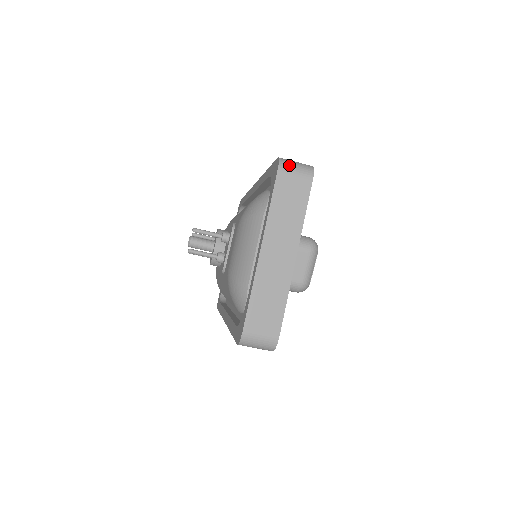
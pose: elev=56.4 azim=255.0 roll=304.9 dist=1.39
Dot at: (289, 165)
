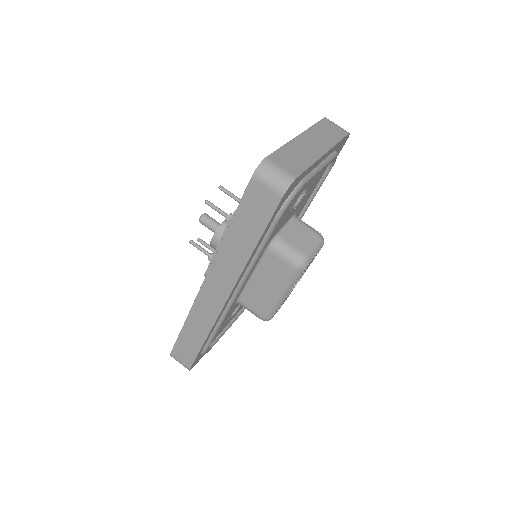
Dot at: (333, 122)
